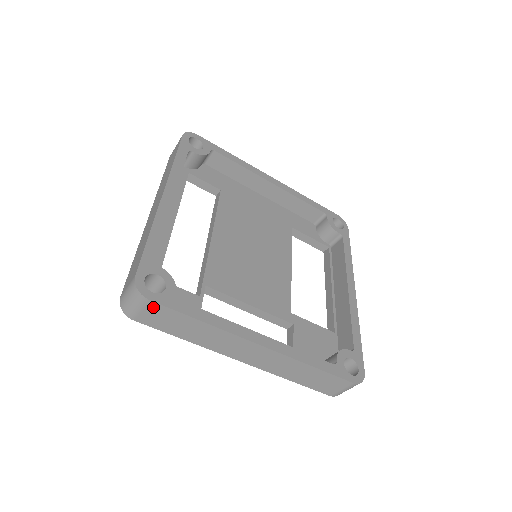
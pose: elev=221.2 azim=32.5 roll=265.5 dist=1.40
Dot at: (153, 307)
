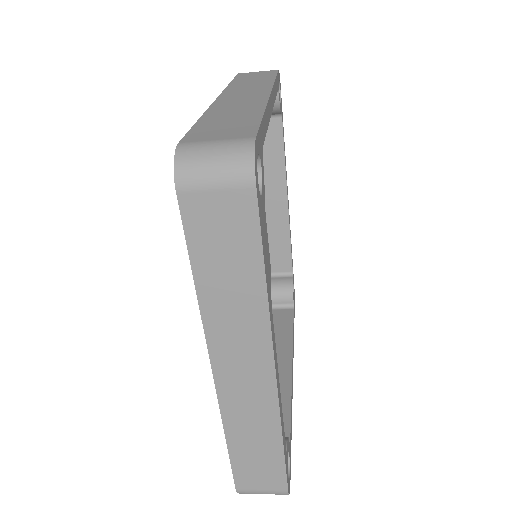
Dot at: (241, 201)
